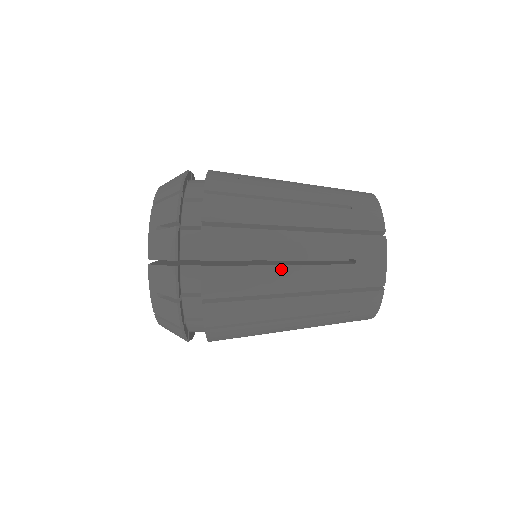
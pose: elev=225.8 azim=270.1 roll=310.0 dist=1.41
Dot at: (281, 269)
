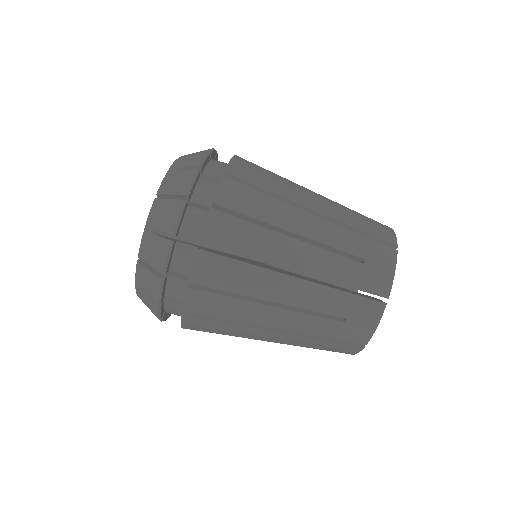
Dot at: (289, 241)
